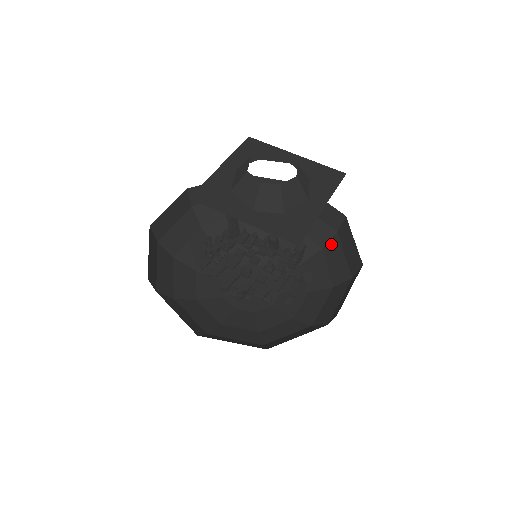
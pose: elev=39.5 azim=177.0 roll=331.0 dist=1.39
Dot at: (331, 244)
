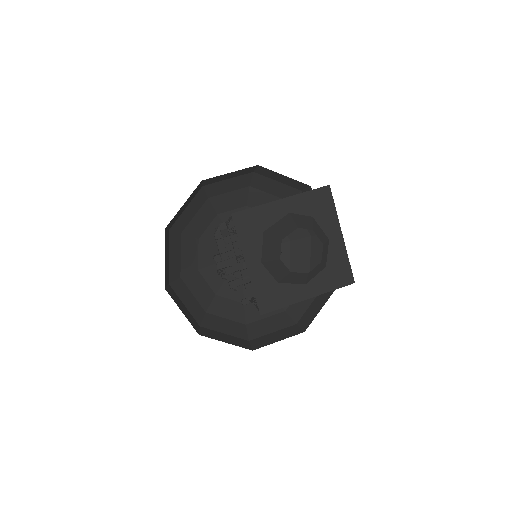
Dot at: occluded
